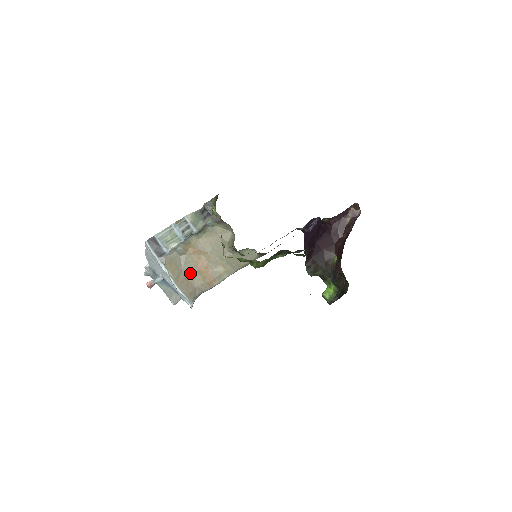
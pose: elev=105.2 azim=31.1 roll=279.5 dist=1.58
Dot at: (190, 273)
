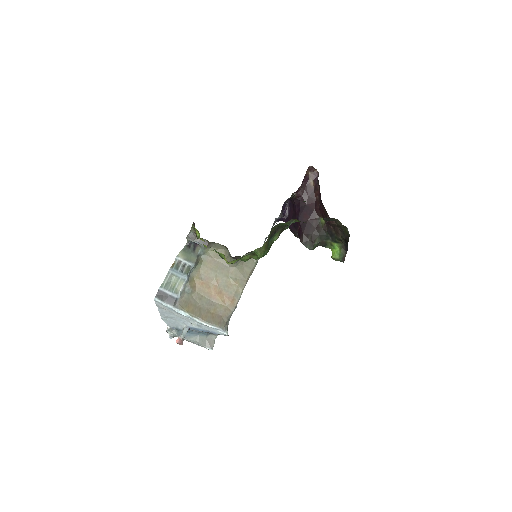
Dot at: (209, 305)
